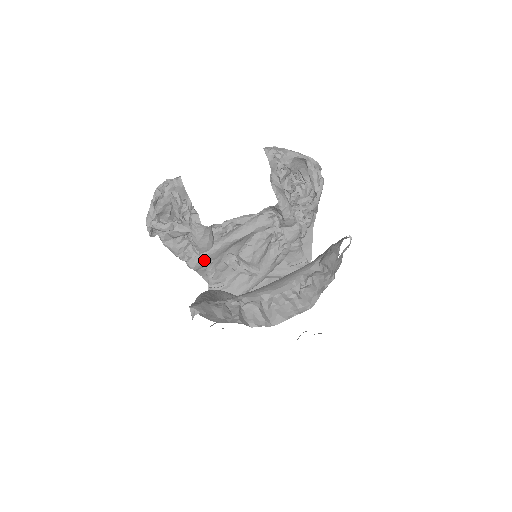
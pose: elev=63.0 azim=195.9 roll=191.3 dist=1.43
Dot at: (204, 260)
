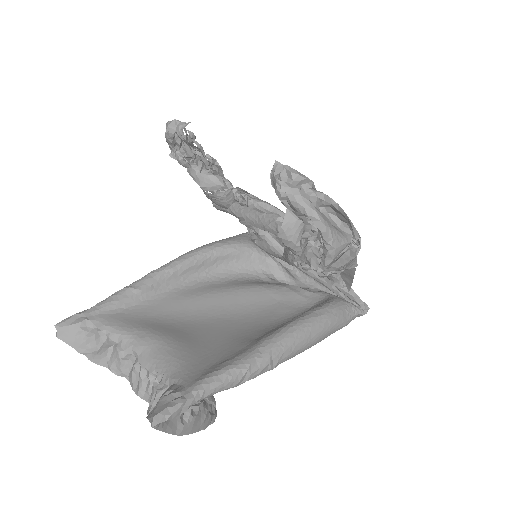
Dot at: (224, 211)
